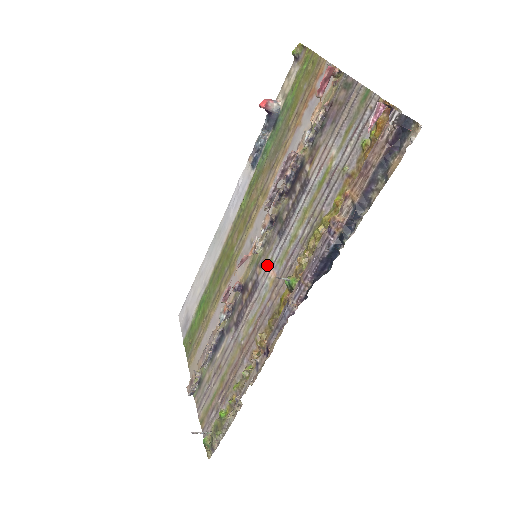
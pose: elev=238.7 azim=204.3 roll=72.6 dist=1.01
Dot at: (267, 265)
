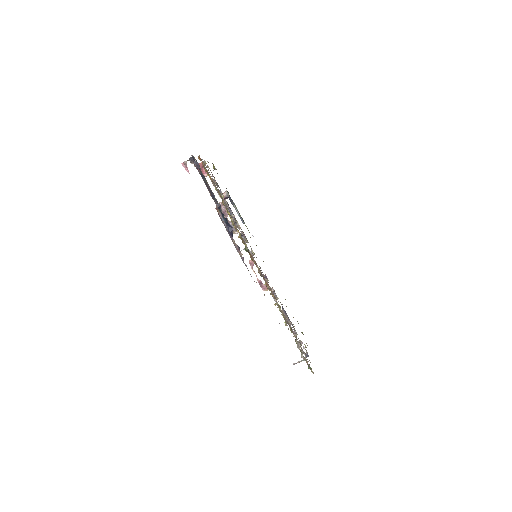
Dot at: occluded
